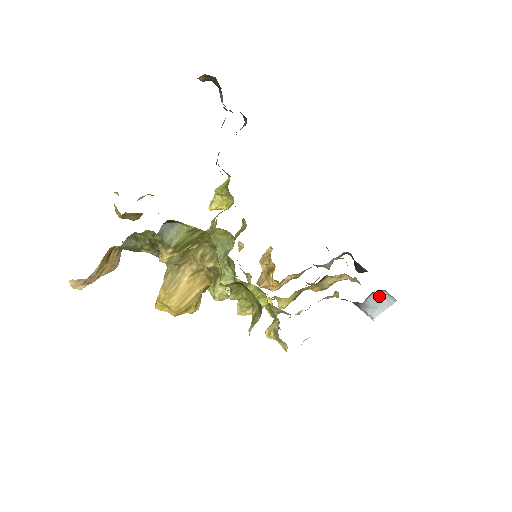
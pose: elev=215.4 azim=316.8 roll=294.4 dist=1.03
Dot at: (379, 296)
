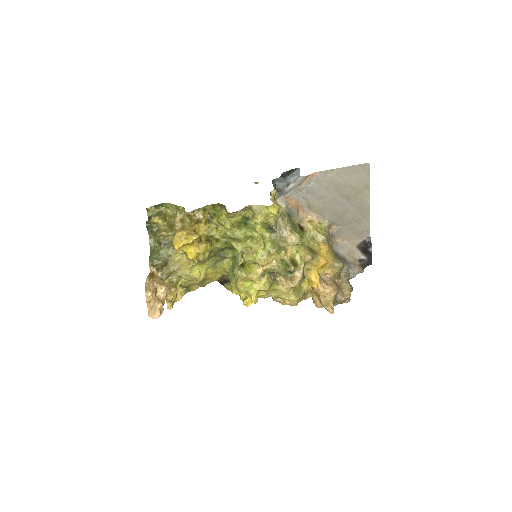
Dot at: (292, 176)
